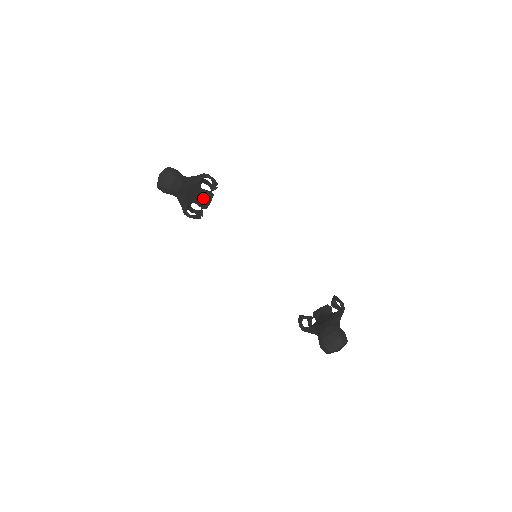
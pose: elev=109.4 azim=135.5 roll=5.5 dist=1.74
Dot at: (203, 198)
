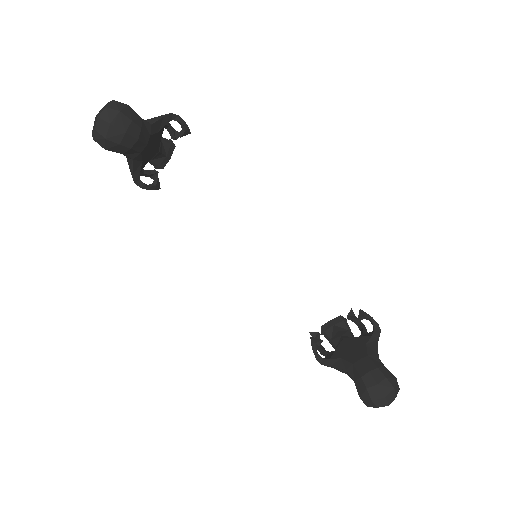
Dot at: (161, 152)
